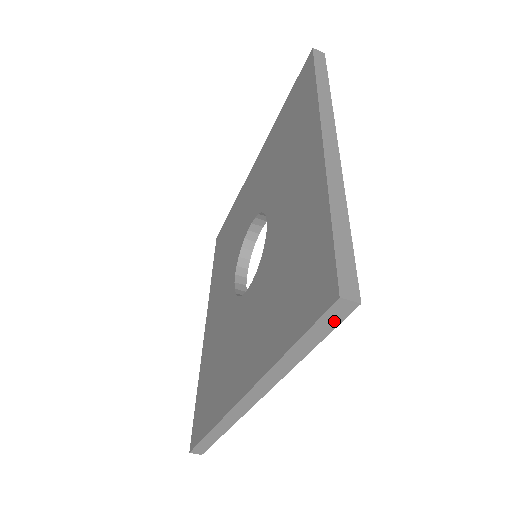
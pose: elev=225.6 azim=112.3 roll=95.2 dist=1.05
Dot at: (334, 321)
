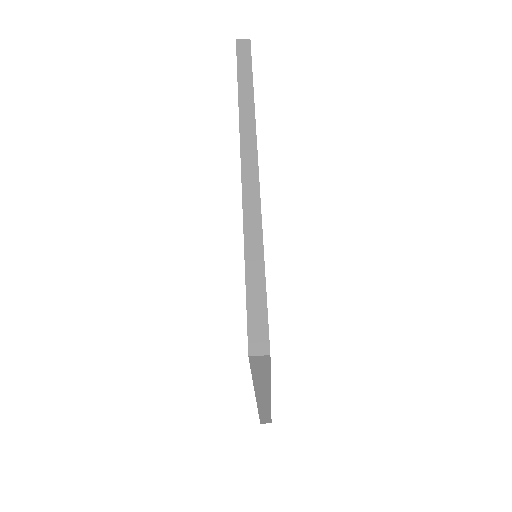
Dot at: (246, 55)
